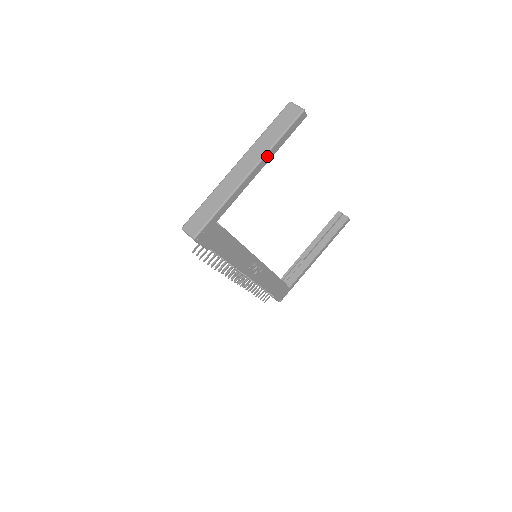
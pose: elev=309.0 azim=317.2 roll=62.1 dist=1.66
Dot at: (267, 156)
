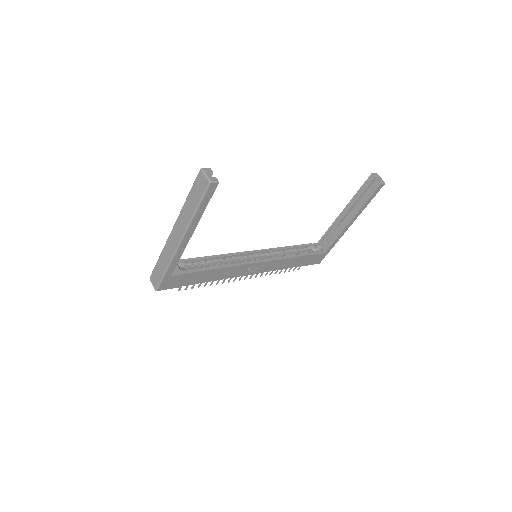
Dot at: (191, 226)
